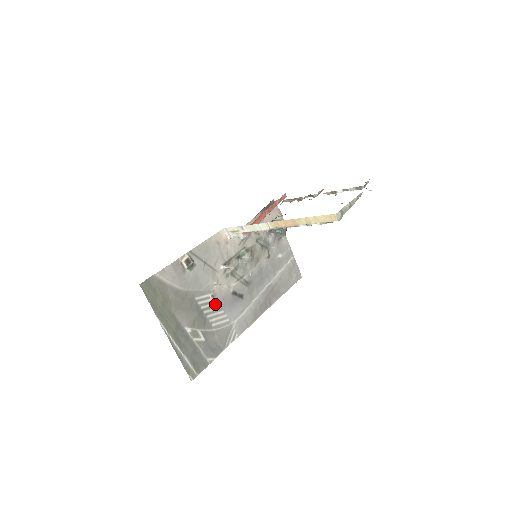
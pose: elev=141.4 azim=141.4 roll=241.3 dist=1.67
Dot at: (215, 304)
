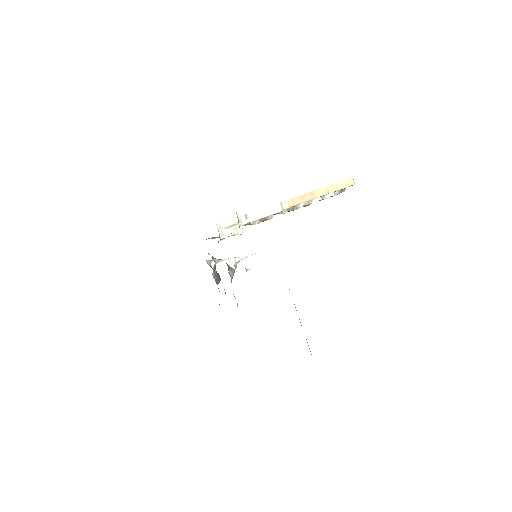
Dot at: occluded
